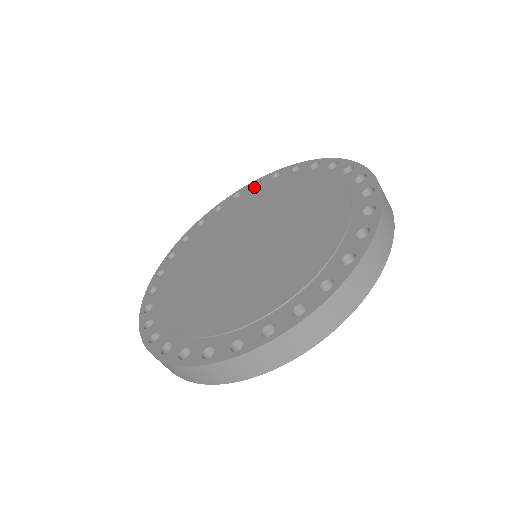
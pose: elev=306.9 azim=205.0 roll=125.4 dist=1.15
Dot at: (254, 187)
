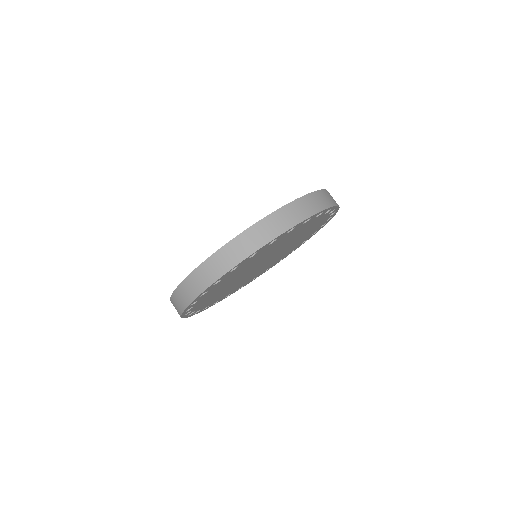
Dot at: occluded
